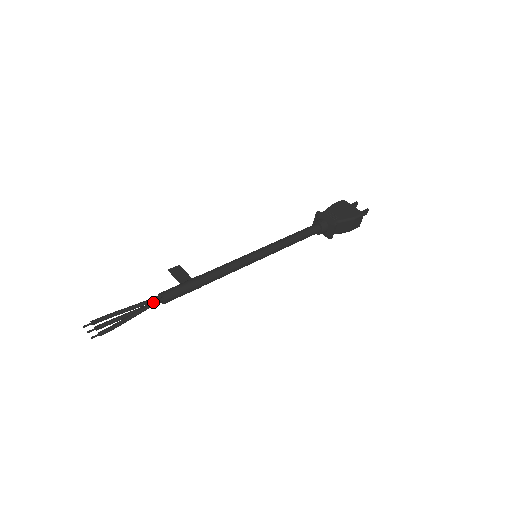
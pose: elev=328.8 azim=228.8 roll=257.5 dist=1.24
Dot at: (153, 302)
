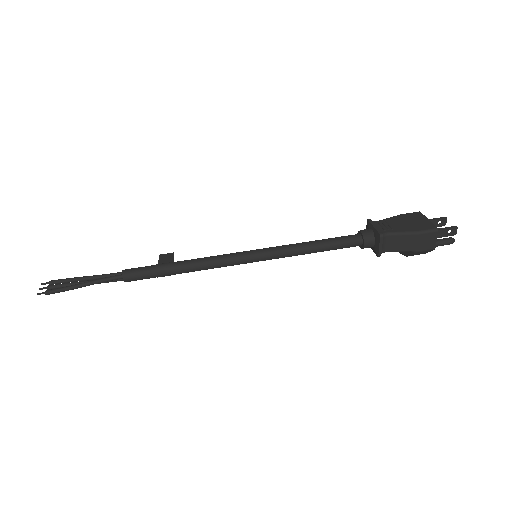
Dot at: (111, 276)
